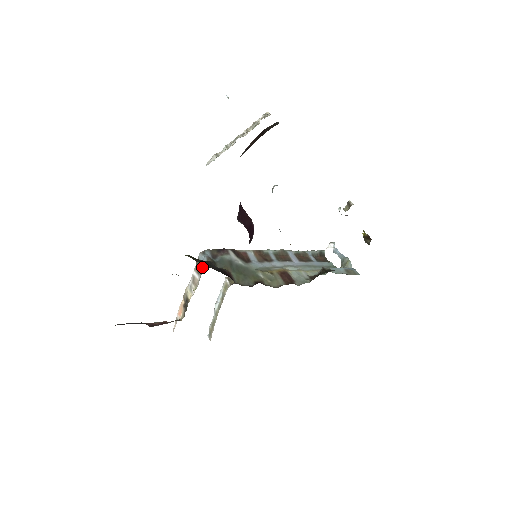
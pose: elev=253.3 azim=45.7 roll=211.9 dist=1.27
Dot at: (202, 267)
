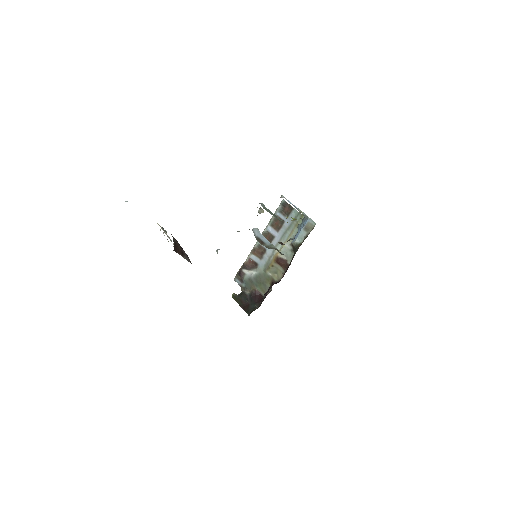
Dot at: occluded
